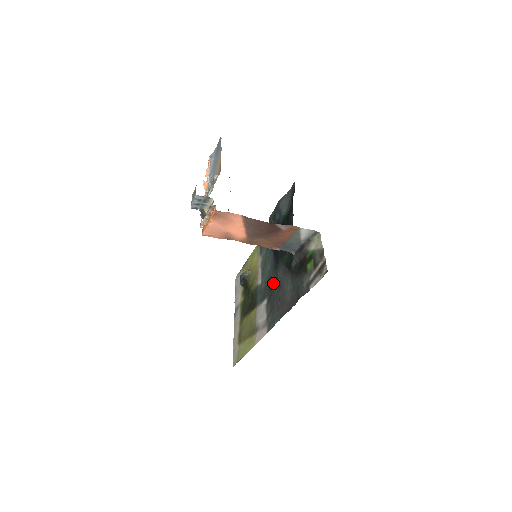
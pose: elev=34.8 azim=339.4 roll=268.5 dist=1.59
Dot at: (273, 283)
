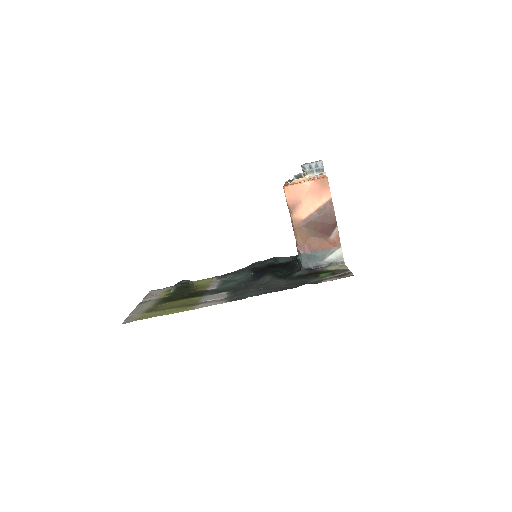
Dot at: (248, 284)
